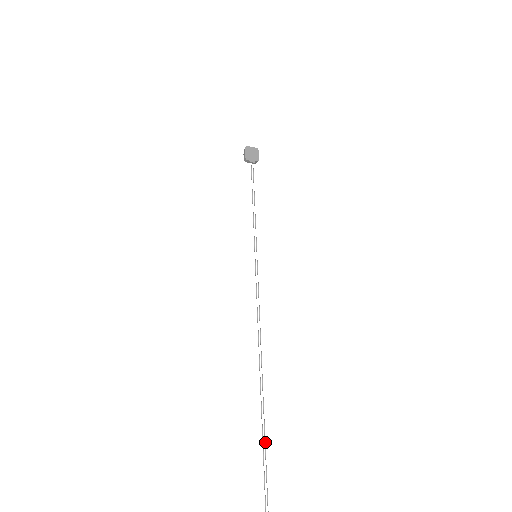
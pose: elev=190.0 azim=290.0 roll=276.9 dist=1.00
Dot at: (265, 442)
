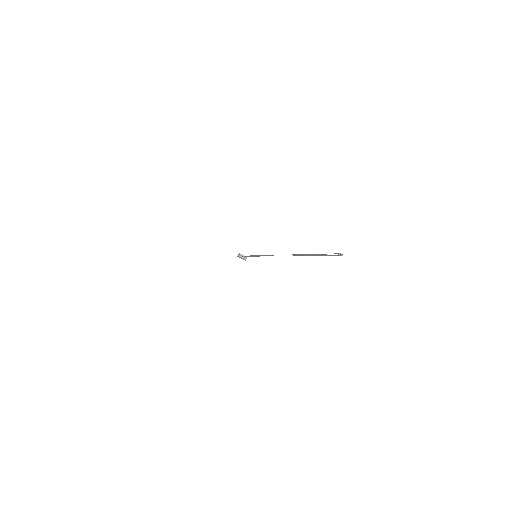
Dot at: occluded
